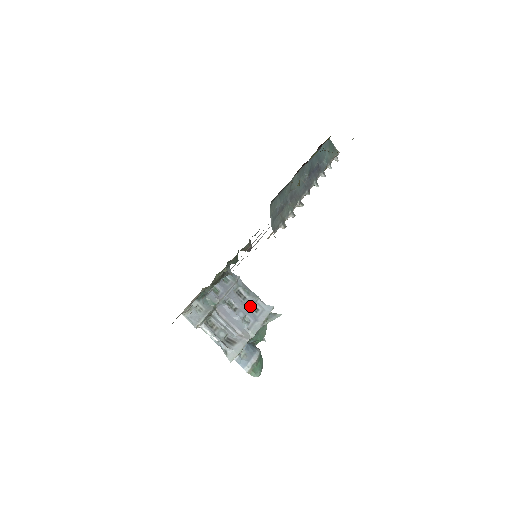
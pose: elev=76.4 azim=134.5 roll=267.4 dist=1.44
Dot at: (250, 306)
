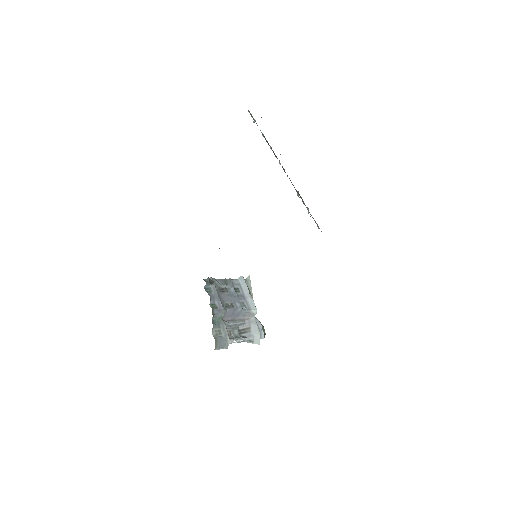
Dot at: (234, 292)
